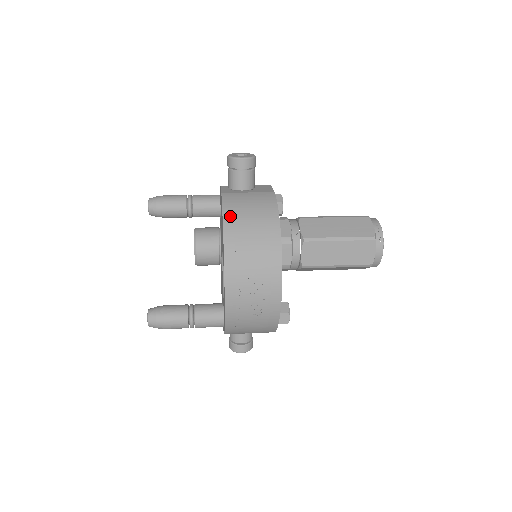
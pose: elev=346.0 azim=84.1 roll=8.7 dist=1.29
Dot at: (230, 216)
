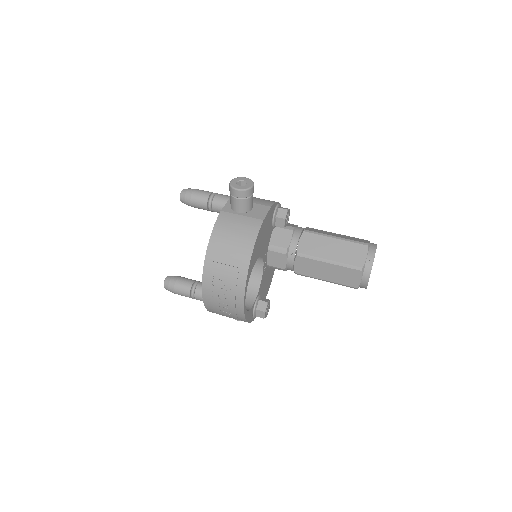
Dot at: (216, 237)
